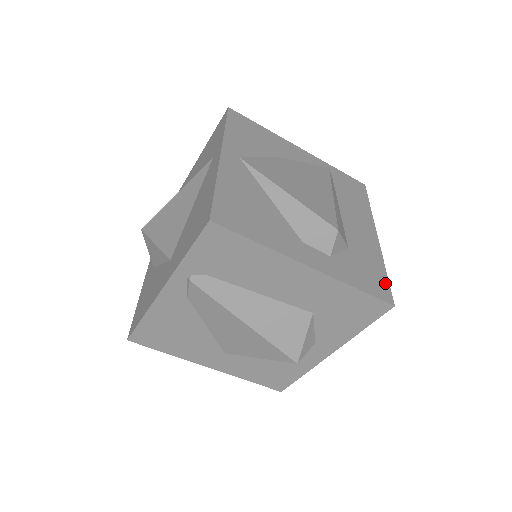
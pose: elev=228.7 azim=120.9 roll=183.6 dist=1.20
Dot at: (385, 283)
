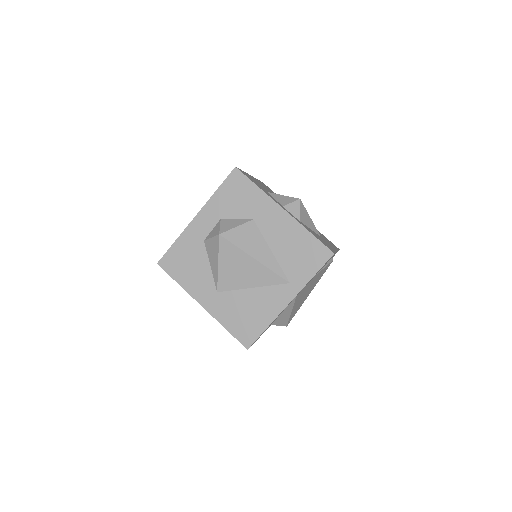
Dot at: occluded
